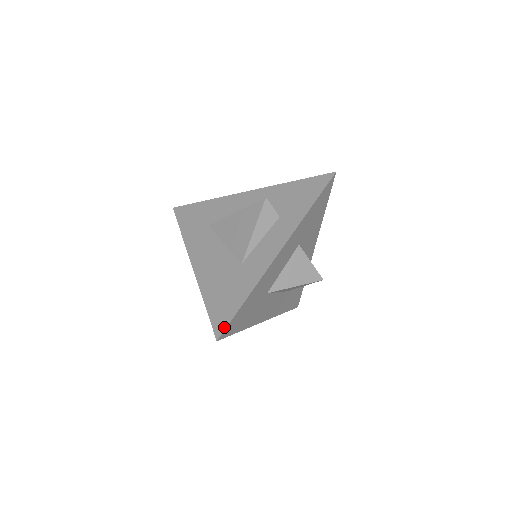
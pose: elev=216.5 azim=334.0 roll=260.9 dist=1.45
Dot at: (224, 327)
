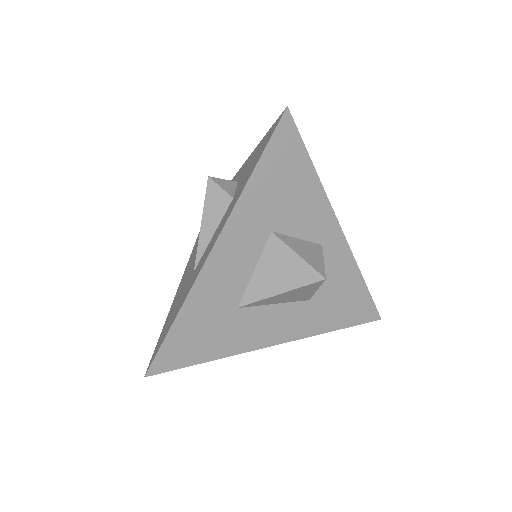
Dot at: (153, 359)
